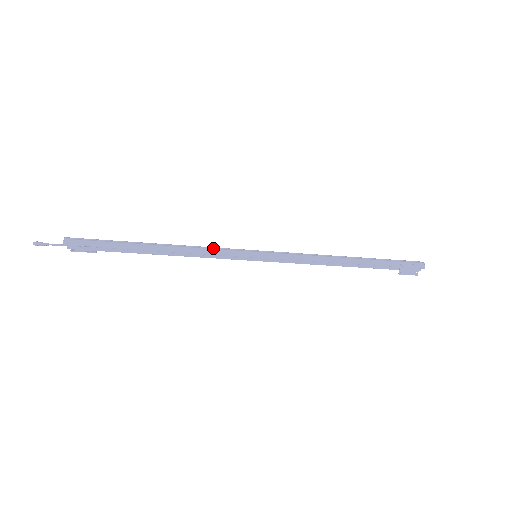
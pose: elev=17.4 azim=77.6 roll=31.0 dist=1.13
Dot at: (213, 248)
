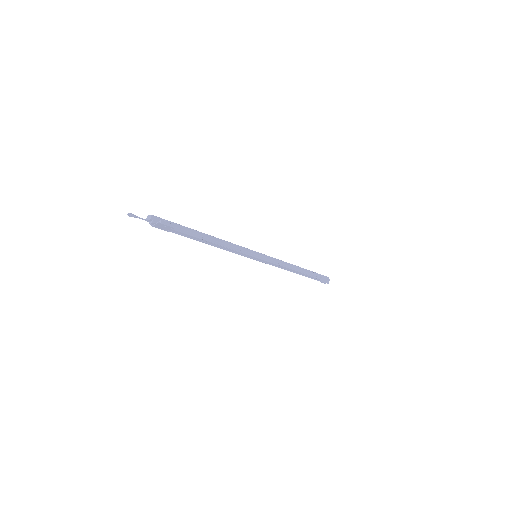
Dot at: (235, 244)
